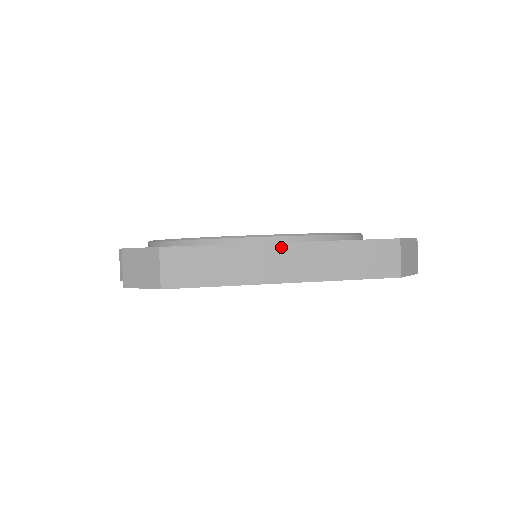
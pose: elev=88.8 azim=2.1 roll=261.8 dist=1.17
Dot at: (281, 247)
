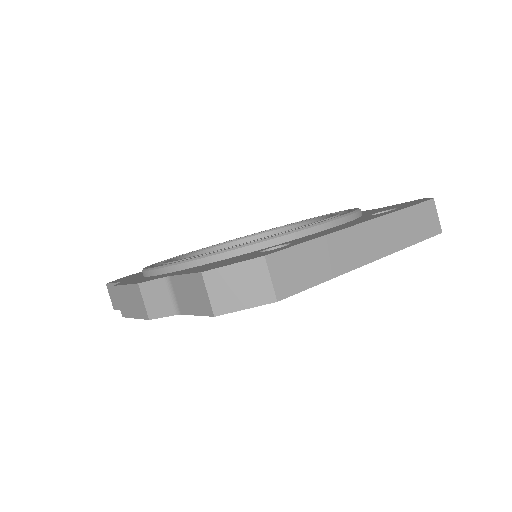
Dot at: (361, 228)
